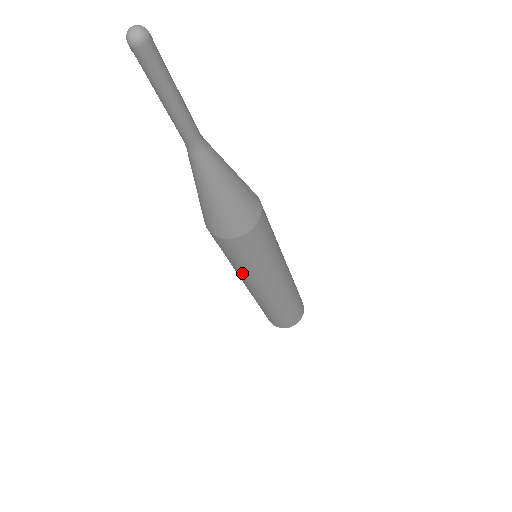
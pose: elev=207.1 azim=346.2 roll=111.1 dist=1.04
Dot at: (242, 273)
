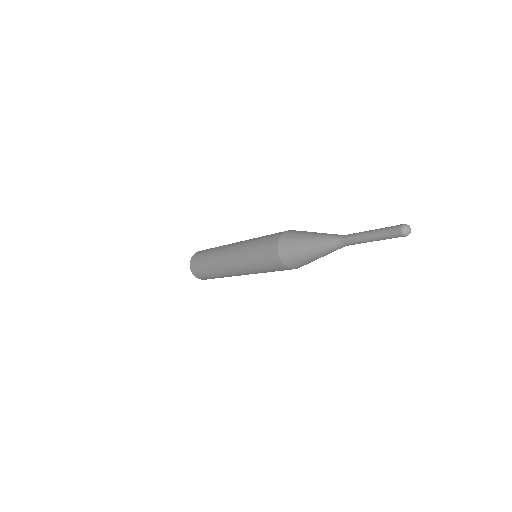
Dot at: occluded
